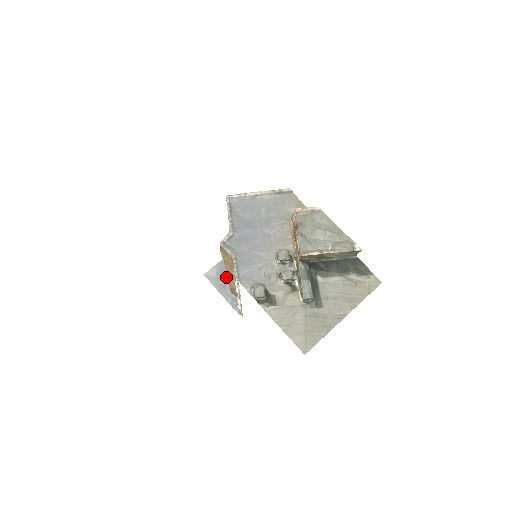
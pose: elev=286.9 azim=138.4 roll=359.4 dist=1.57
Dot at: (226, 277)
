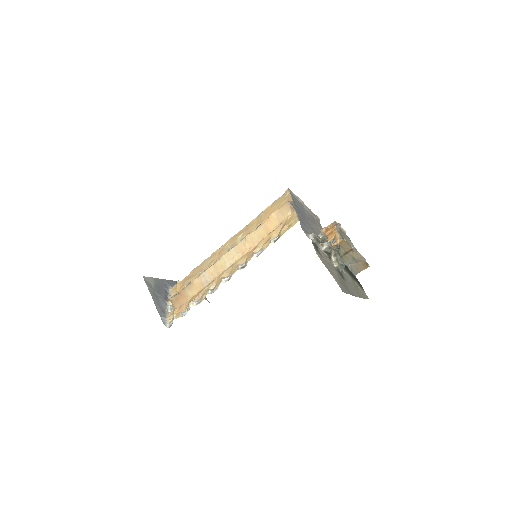
Dot at: (161, 292)
